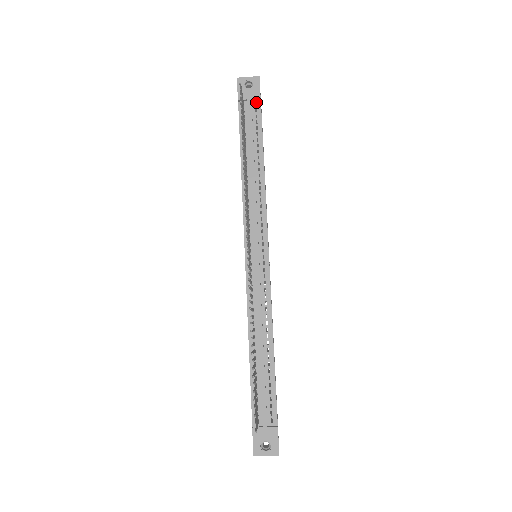
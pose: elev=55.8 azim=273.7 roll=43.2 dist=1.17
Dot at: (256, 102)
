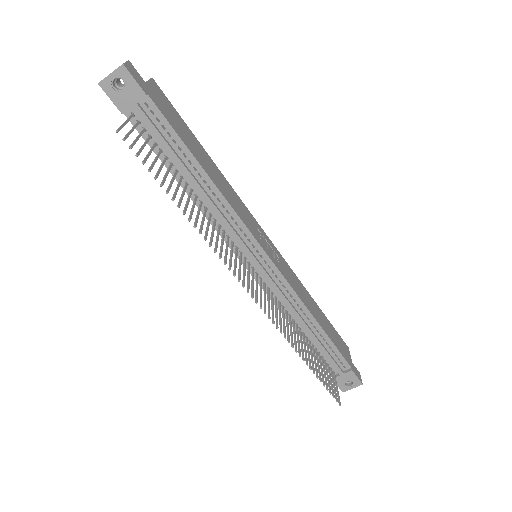
Dot at: (144, 101)
